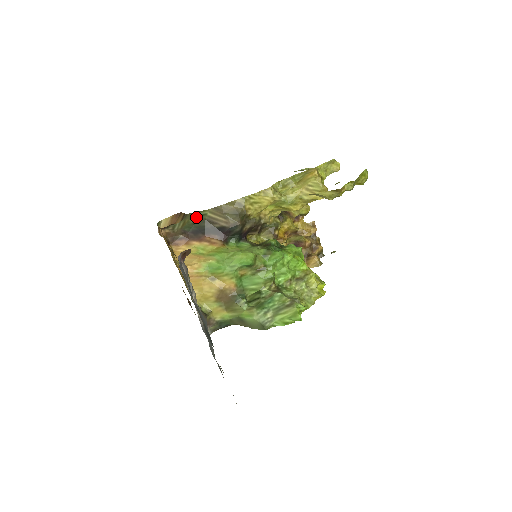
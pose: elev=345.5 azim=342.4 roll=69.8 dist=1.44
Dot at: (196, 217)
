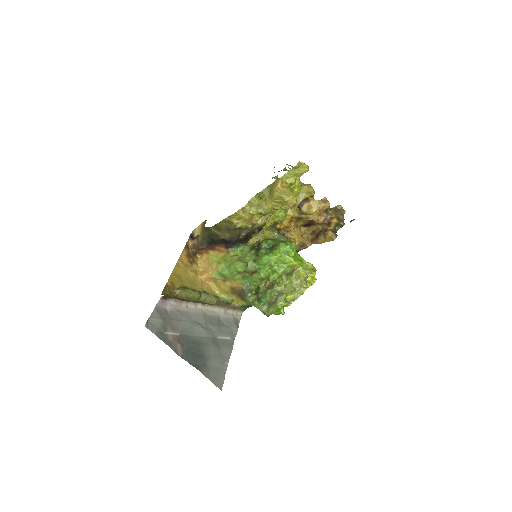
Dot at: (207, 231)
